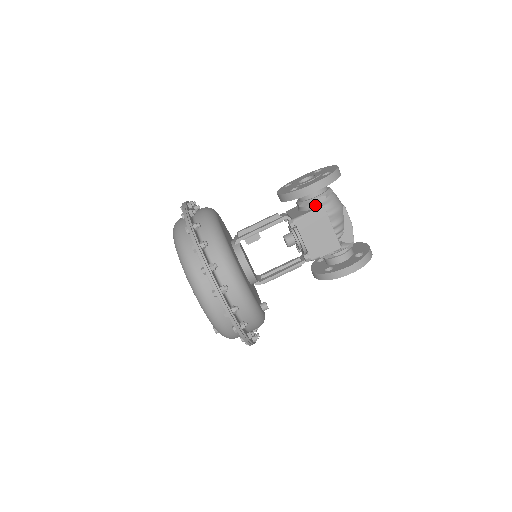
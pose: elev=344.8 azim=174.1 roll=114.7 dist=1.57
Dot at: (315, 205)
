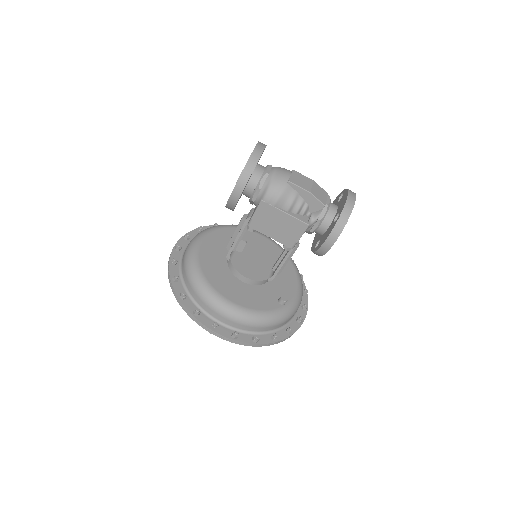
Dot at: (257, 201)
